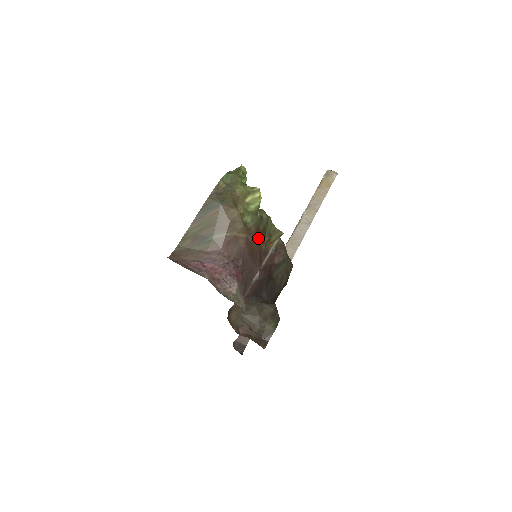
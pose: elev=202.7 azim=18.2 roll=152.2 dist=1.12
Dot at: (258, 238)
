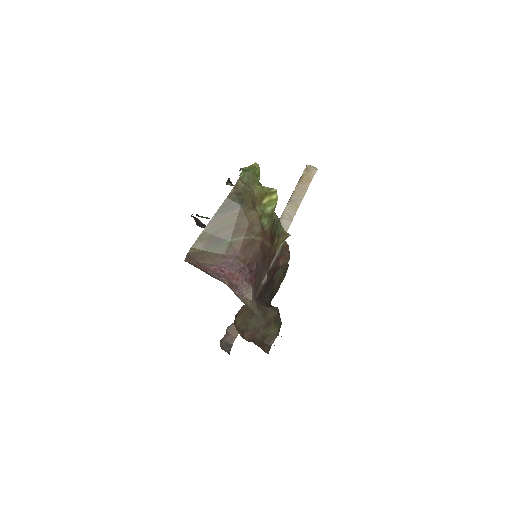
Dot at: (270, 241)
